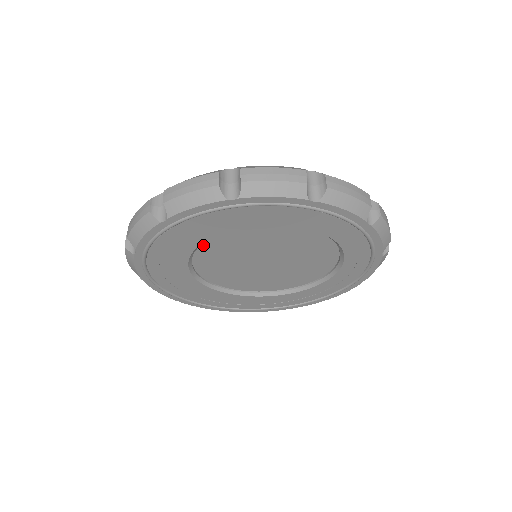
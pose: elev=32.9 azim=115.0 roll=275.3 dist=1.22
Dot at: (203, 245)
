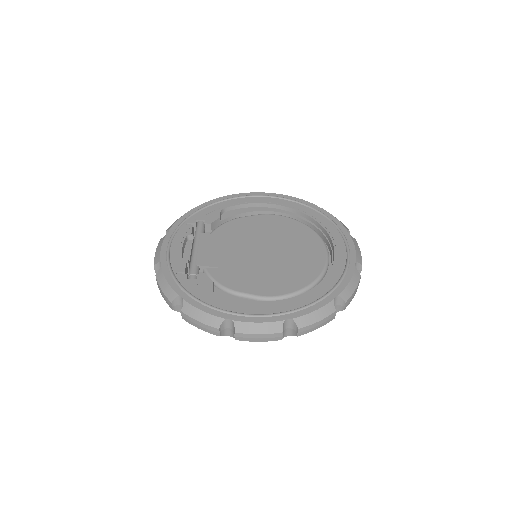
Dot at: occluded
